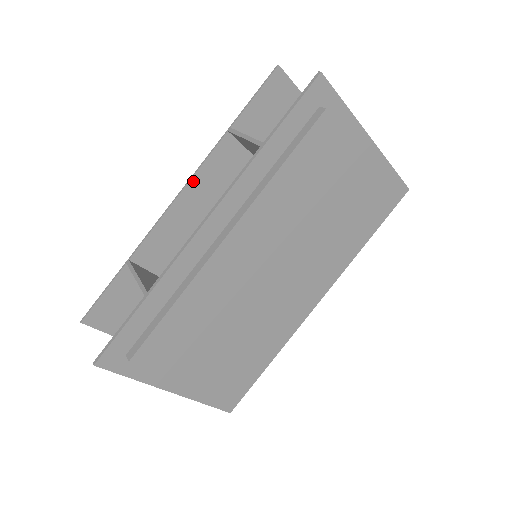
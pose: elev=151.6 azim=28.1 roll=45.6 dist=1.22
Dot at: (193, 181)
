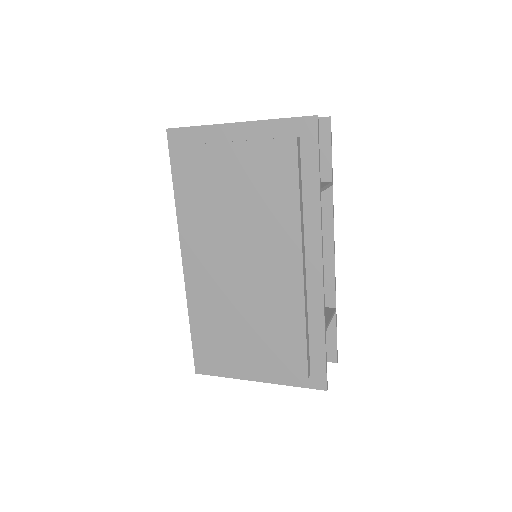
Dot at: occluded
